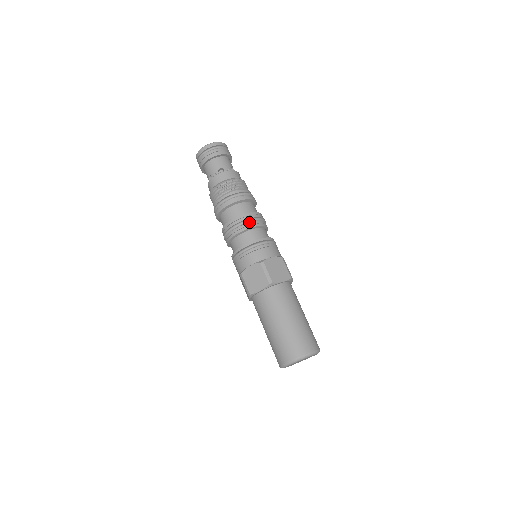
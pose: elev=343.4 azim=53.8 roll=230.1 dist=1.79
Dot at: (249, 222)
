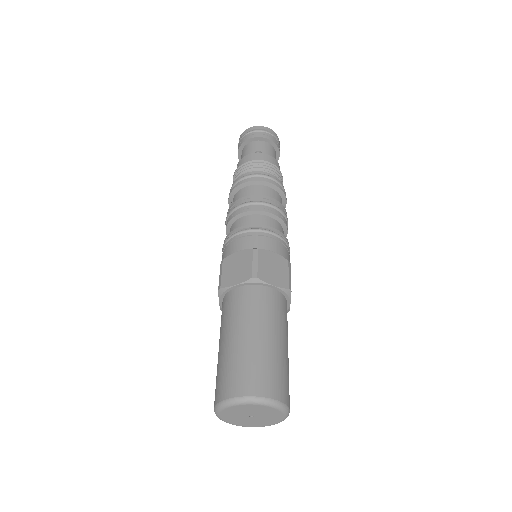
Dot at: (286, 220)
